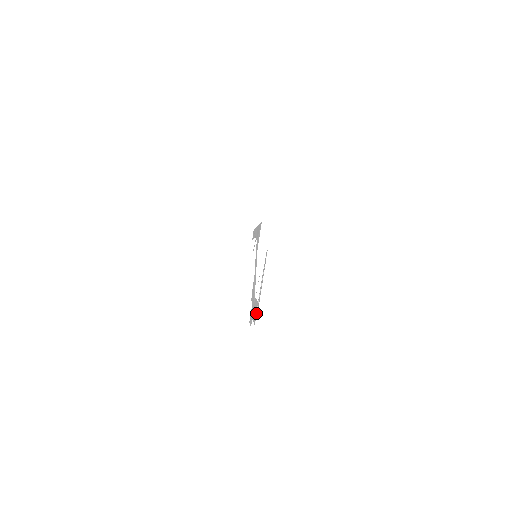
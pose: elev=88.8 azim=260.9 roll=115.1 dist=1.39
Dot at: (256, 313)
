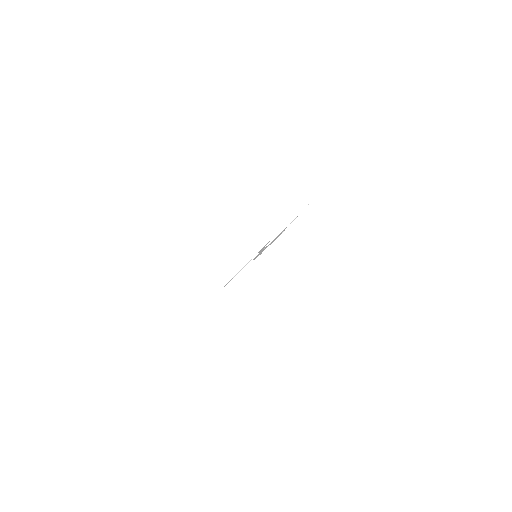
Dot at: (283, 231)
